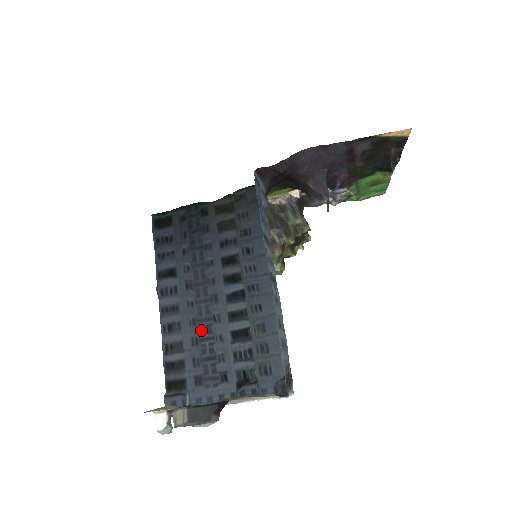
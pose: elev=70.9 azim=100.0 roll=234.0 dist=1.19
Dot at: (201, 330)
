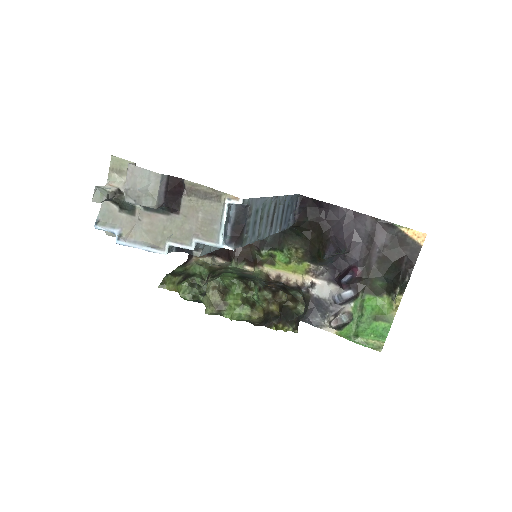
Dot at: occluded
